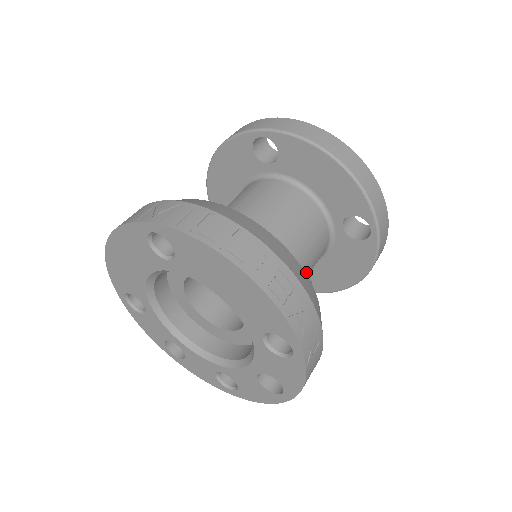
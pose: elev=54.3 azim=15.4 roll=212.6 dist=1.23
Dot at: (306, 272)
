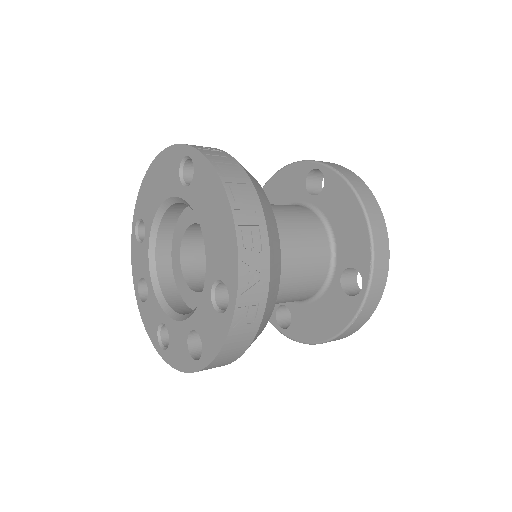
Dot at: (287, 289)
